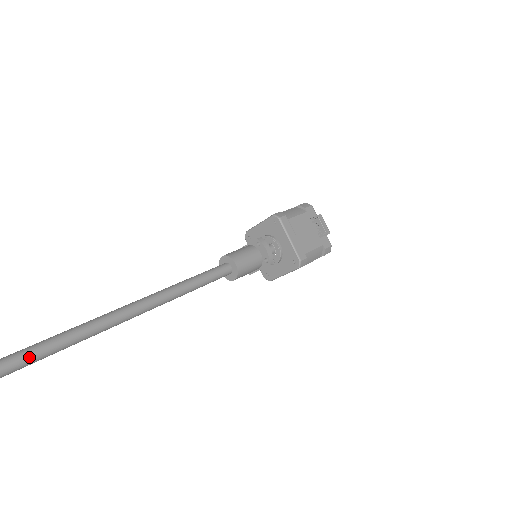
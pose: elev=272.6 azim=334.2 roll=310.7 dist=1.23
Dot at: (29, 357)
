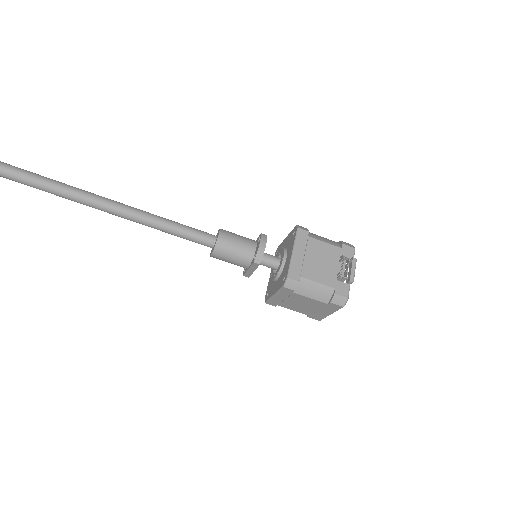
Dot at: out of frame
